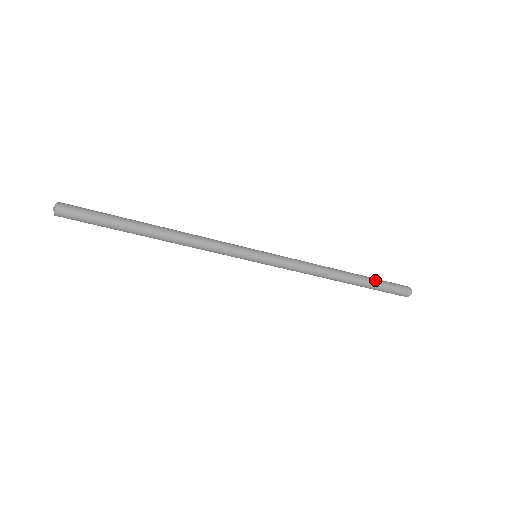
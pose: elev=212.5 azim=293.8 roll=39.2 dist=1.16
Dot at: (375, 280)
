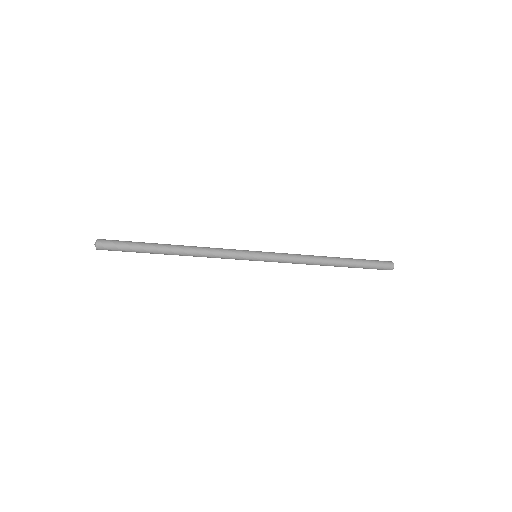
Dot at: (360, 260)
